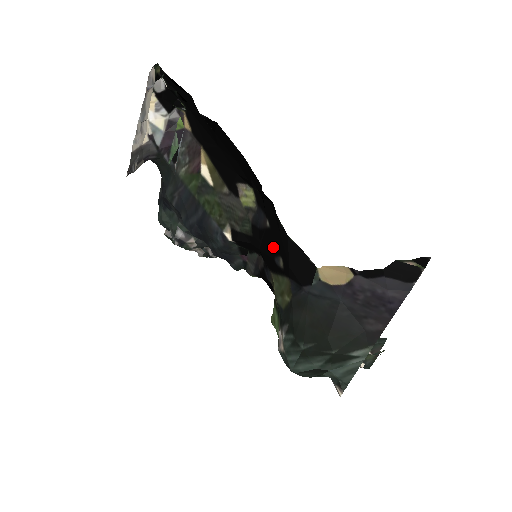
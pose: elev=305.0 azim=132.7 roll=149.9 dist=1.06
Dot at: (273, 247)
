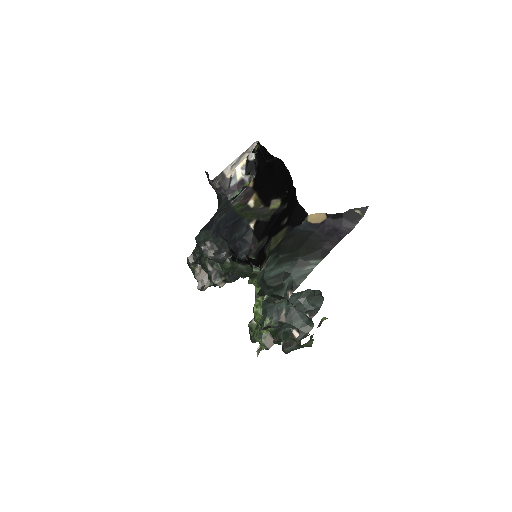
Dot at: (283, 216)
